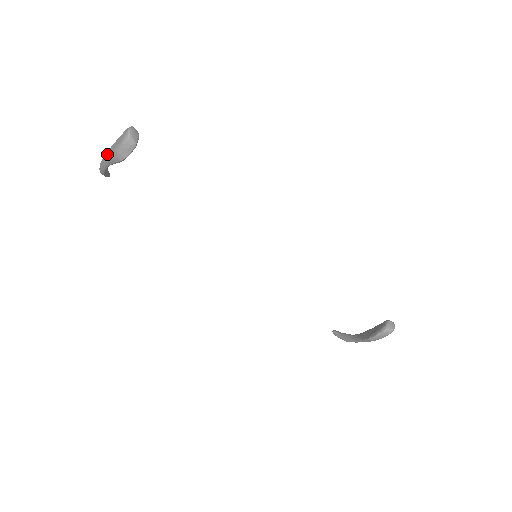
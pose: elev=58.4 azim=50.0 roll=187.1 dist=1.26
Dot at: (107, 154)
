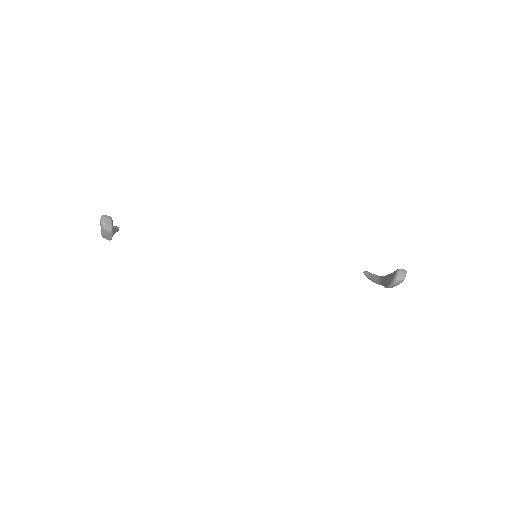
Dot at: occluded
